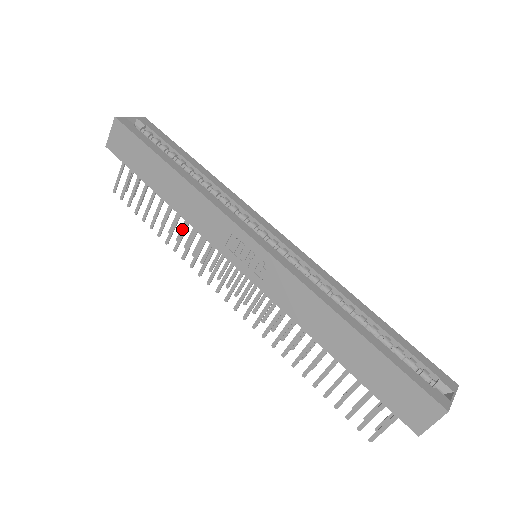
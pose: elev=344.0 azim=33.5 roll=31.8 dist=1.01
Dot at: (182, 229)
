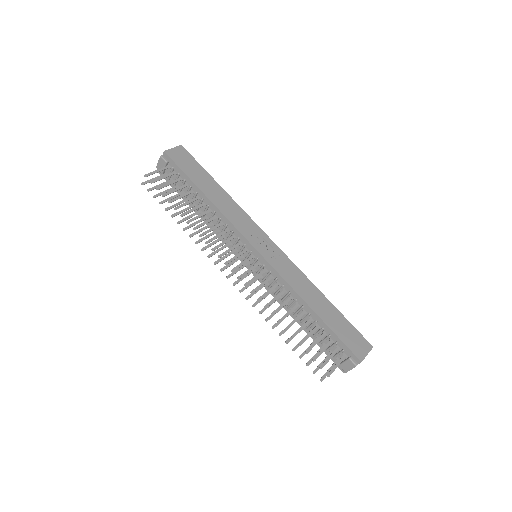
Dot at: (192, 225)
